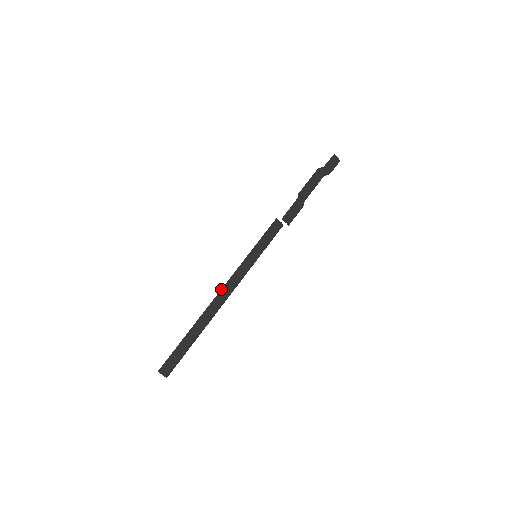
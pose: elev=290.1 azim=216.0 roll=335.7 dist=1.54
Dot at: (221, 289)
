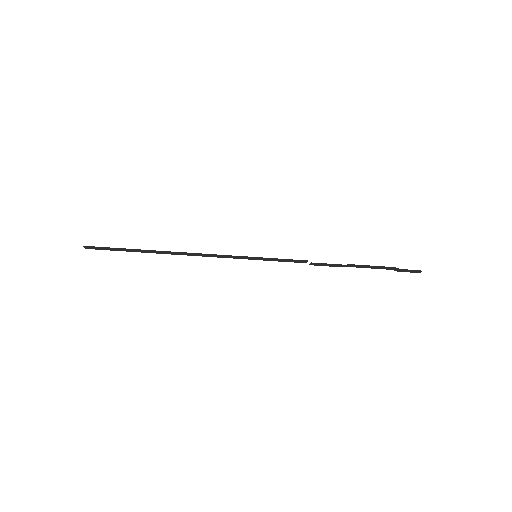
Dot at: (197, 253)
